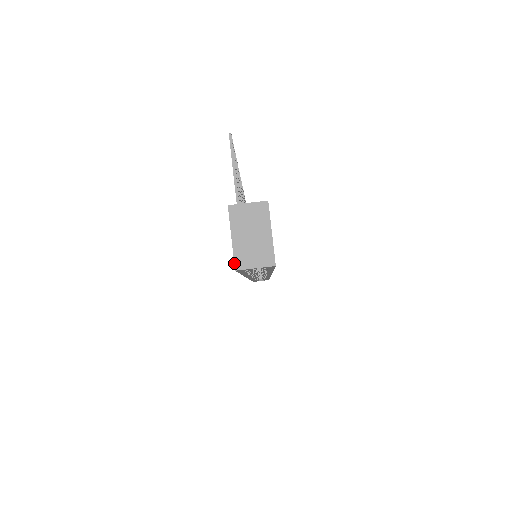
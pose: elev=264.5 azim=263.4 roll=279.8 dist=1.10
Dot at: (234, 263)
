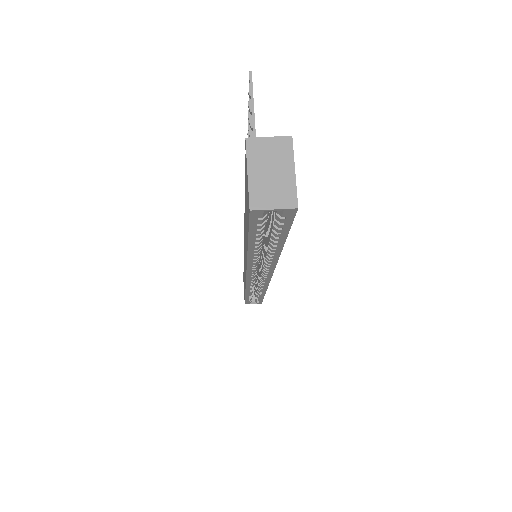
Dot at: (249, 202)
